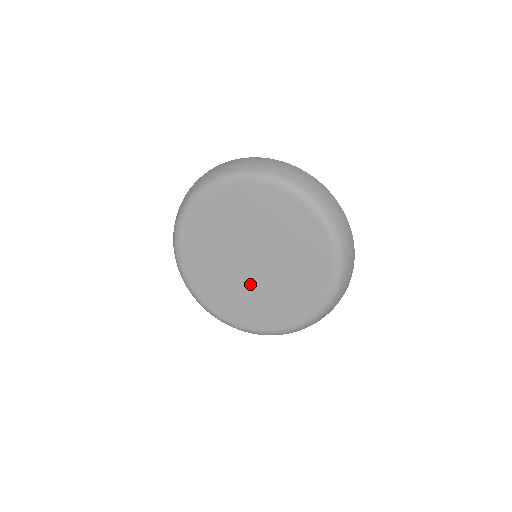
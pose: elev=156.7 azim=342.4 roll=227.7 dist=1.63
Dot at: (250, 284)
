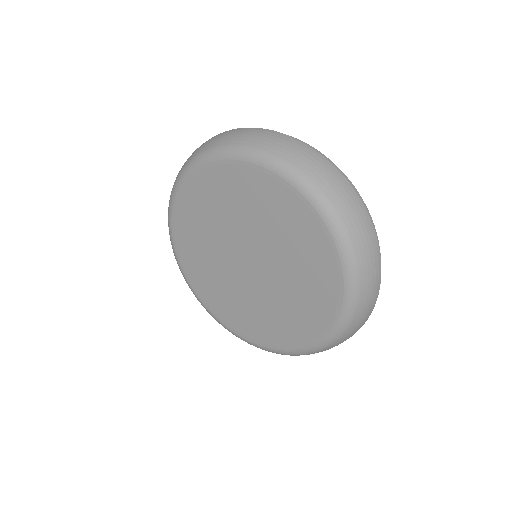
Dot at: (269, 290)
